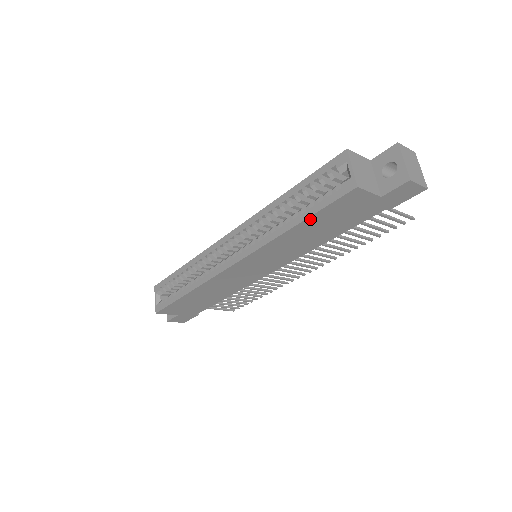
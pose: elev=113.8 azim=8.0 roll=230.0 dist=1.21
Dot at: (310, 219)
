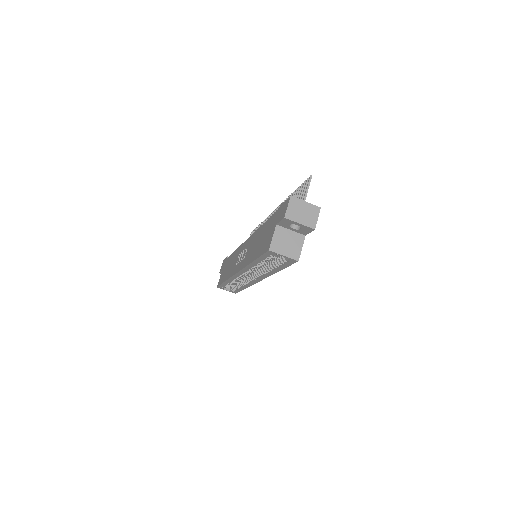
Dot at: occluded
